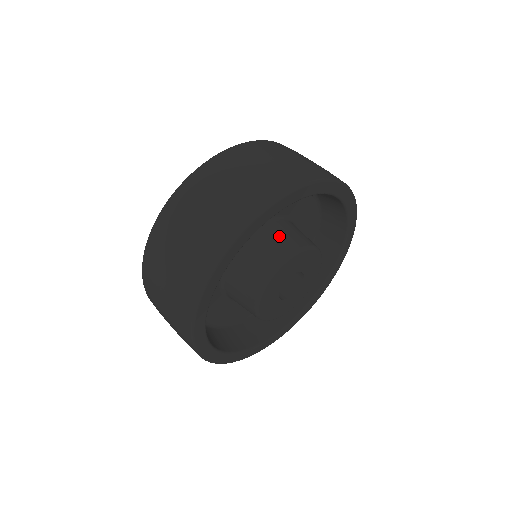
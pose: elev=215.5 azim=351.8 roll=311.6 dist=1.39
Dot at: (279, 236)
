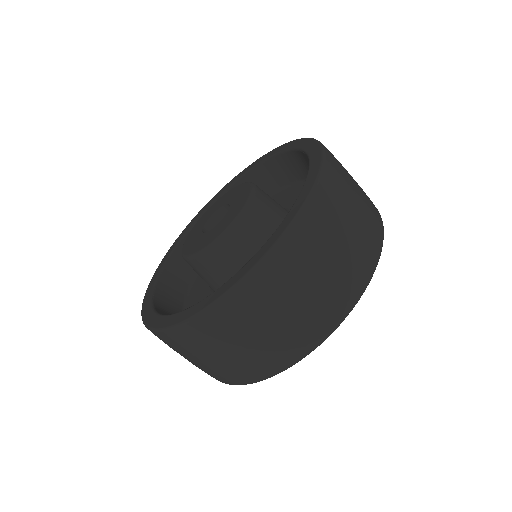
Dot at: occluded
